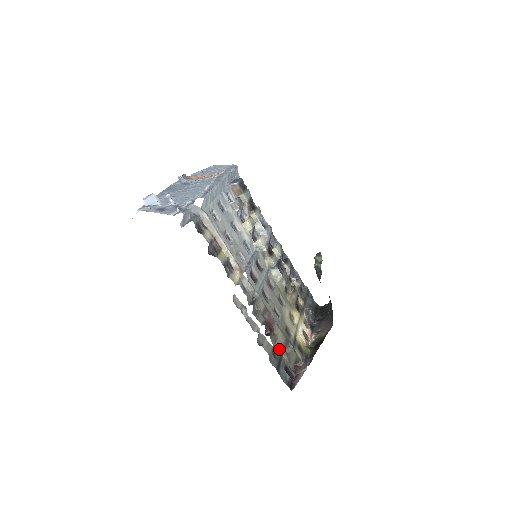
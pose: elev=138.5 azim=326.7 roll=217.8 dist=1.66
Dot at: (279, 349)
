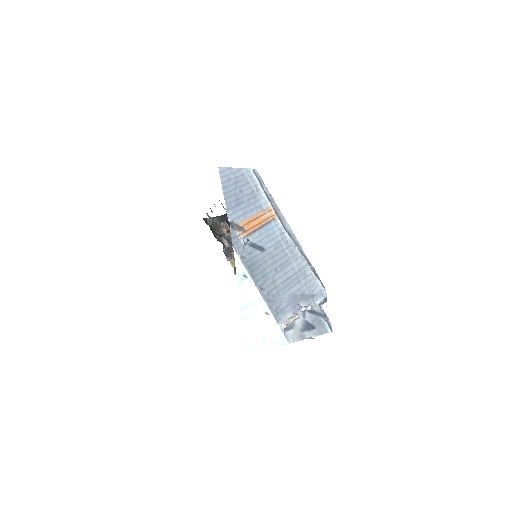
Dot at: occluded
